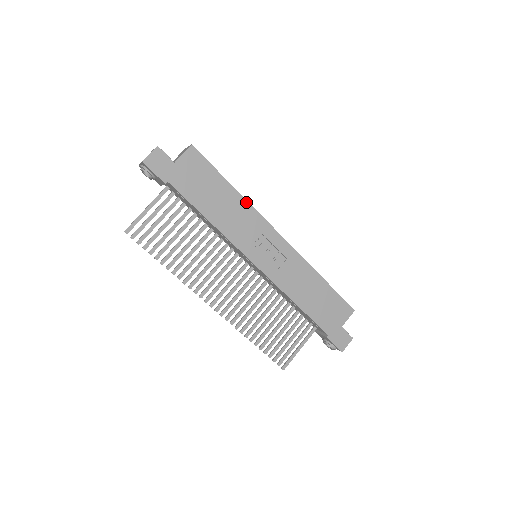
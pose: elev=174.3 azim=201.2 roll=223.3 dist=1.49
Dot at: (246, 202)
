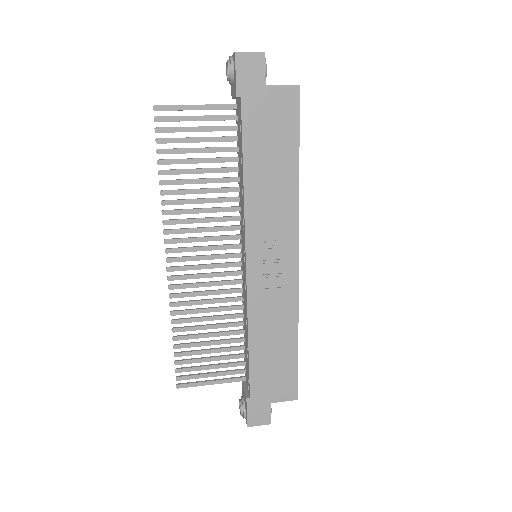
Dot at: (297, 194)
